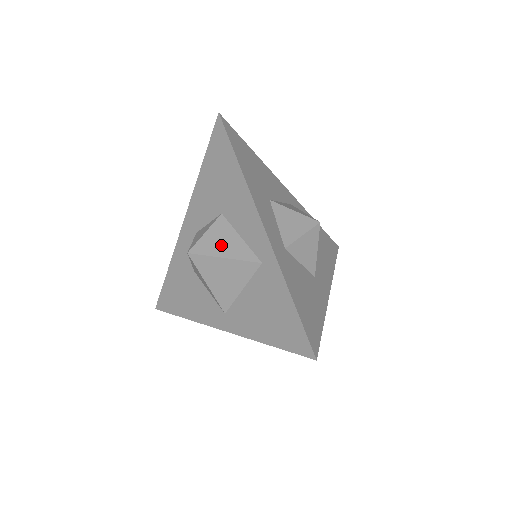
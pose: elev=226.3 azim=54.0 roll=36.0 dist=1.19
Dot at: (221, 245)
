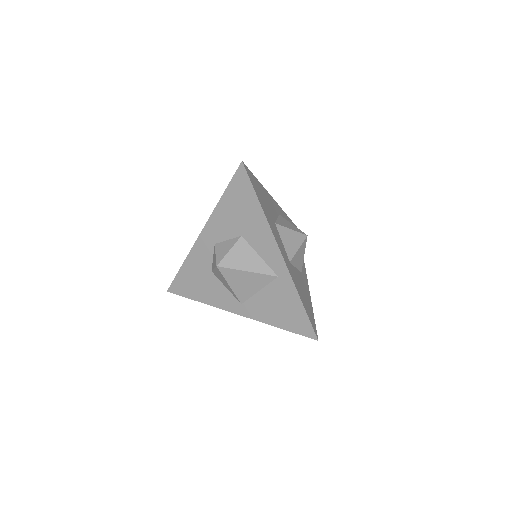
Dot at: (244, 261)
